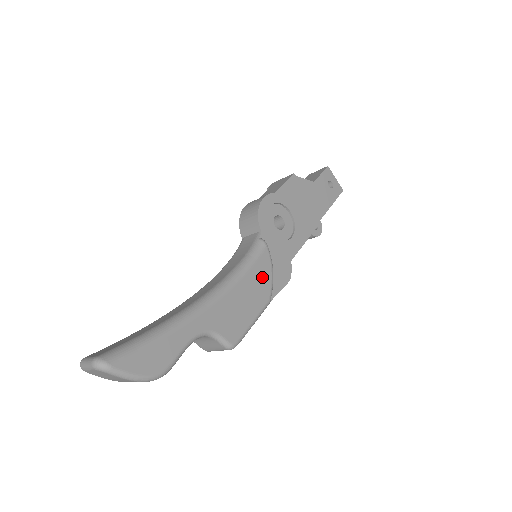
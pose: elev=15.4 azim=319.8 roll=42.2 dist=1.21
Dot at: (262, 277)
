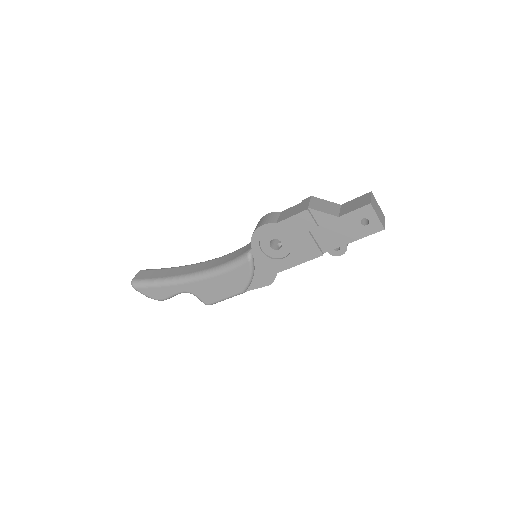
Dot at: (239, 278)
